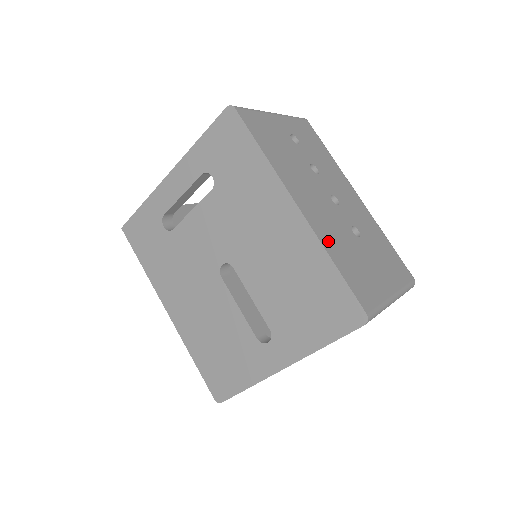
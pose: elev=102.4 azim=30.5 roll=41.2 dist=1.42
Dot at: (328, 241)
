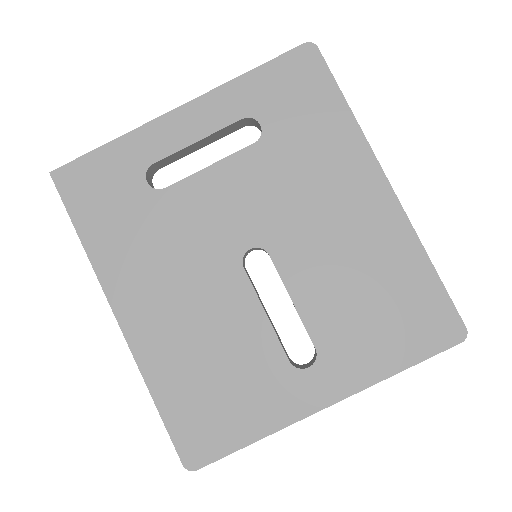
Dot at: occluded
